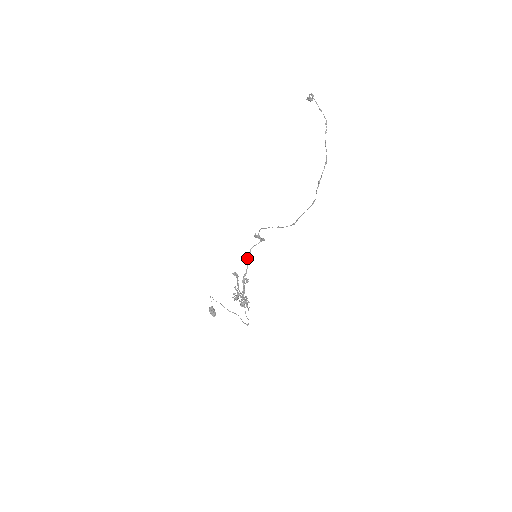
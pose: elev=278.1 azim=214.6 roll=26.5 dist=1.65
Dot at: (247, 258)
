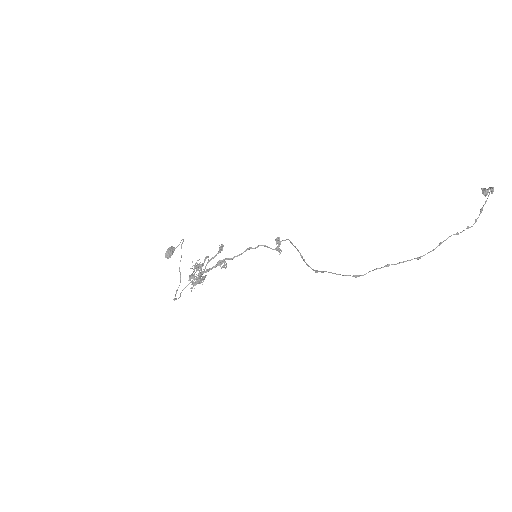
Dot at: (248, 248)
